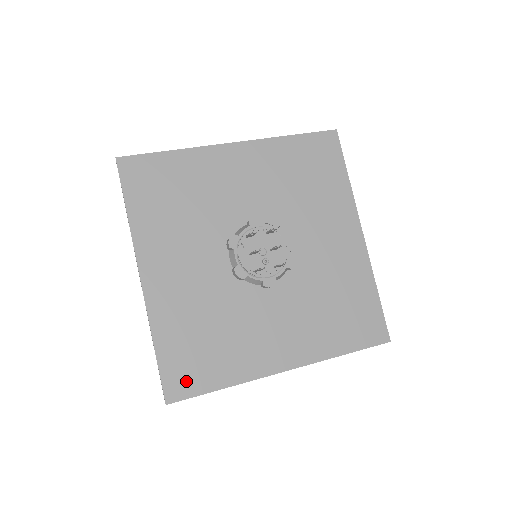
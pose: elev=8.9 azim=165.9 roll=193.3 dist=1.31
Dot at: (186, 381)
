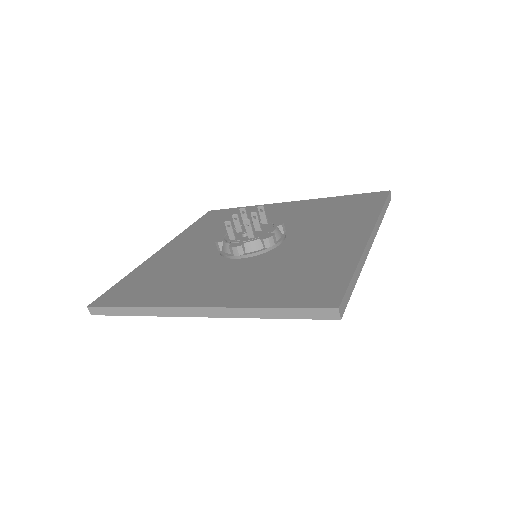
Dot at: (116, 297)
